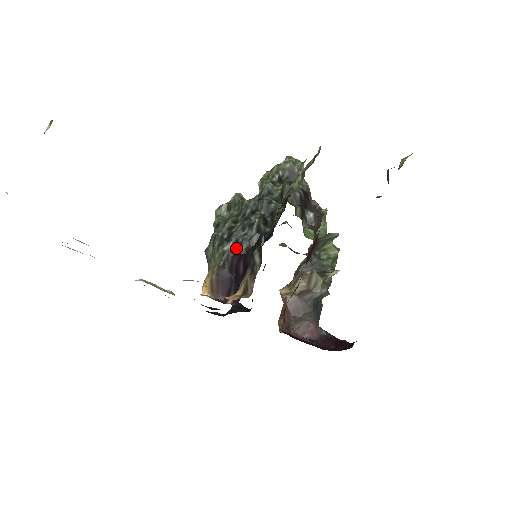
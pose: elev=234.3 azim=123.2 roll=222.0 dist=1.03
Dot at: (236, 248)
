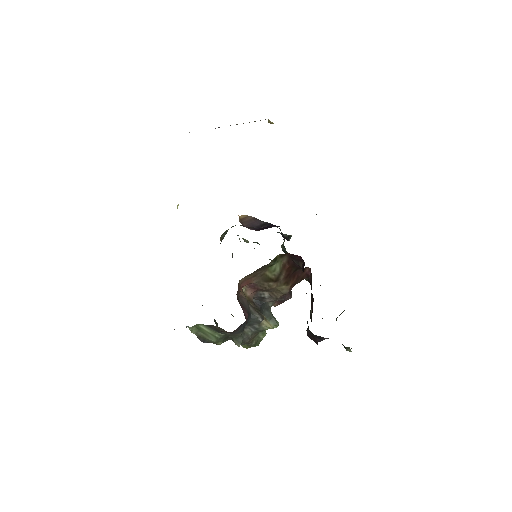
Dot at: occluded
